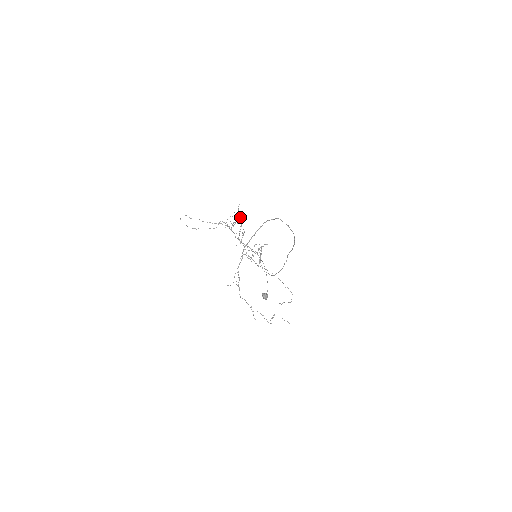
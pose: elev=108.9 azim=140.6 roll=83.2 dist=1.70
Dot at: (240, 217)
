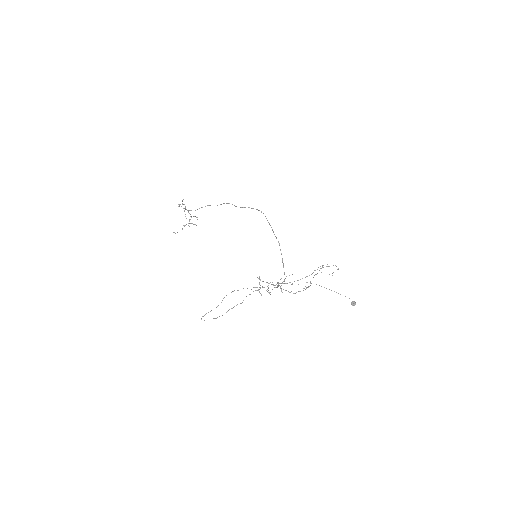
Dot at: occluded
